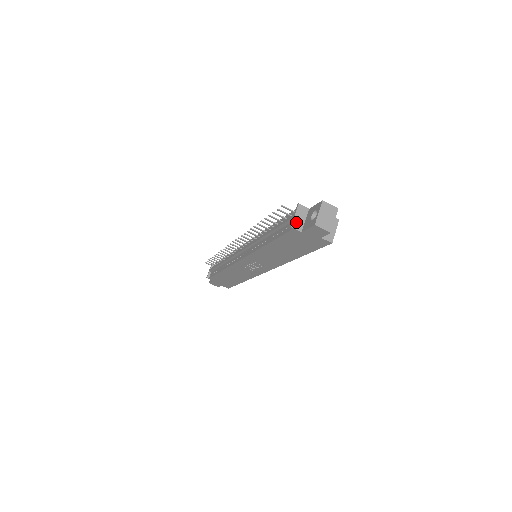
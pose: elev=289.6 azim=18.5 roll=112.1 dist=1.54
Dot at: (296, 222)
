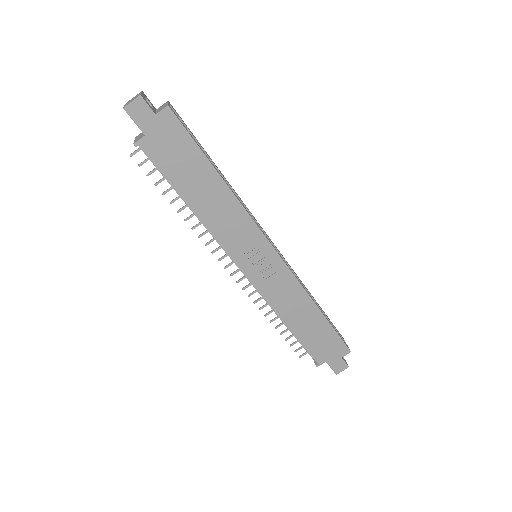
Dot at: (137, 140)
